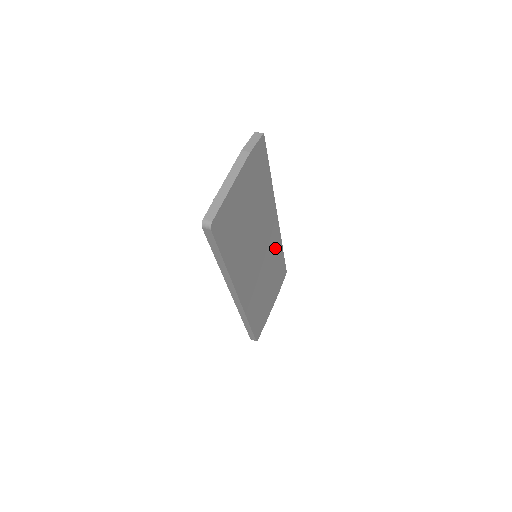
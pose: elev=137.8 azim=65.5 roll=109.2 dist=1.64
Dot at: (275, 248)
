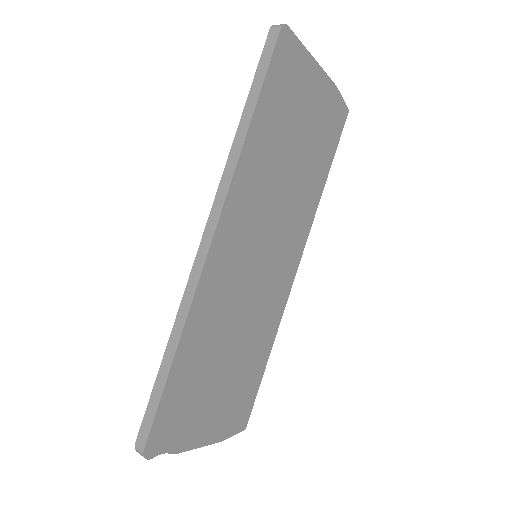
Dot at: (270, 315)
